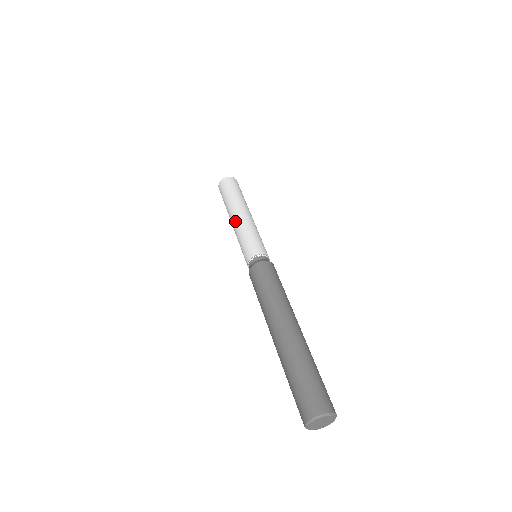
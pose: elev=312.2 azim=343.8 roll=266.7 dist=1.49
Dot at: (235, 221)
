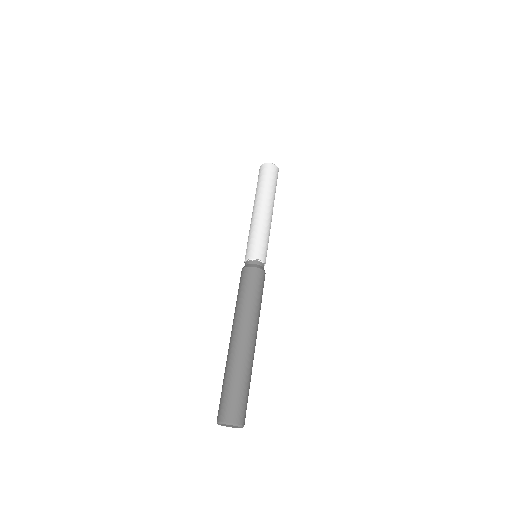
Dot at: (255, 214)
